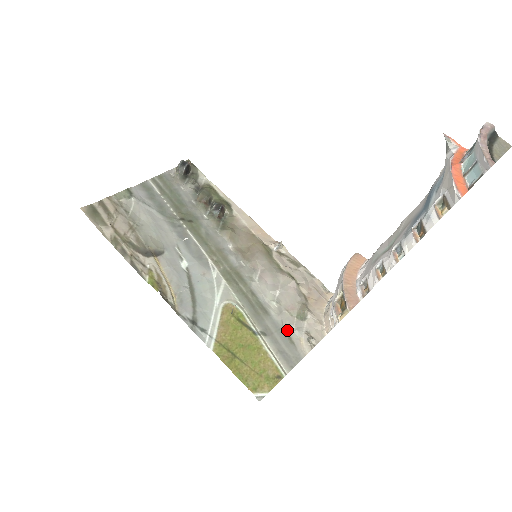
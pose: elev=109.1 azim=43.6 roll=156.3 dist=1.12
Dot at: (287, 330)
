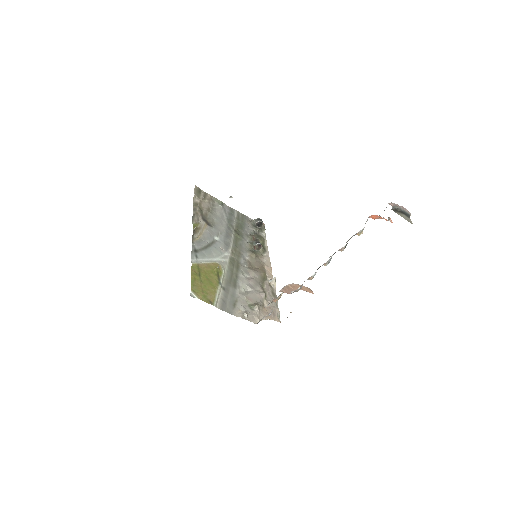
Dot at: (237, 301)
